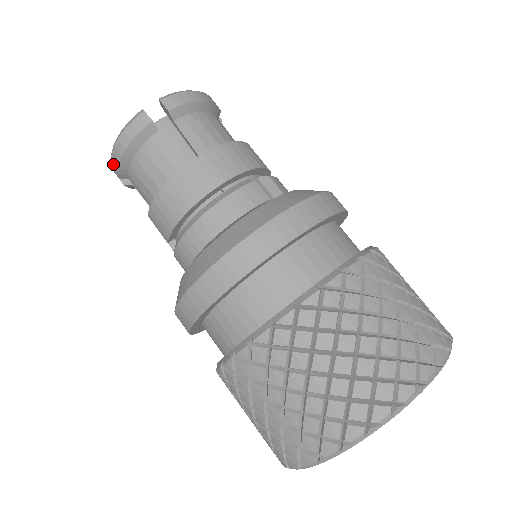
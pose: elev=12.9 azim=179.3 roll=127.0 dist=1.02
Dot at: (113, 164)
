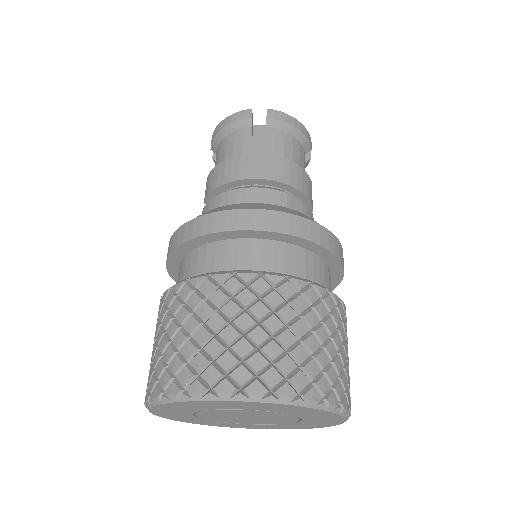
Dot at: (213, 136)
